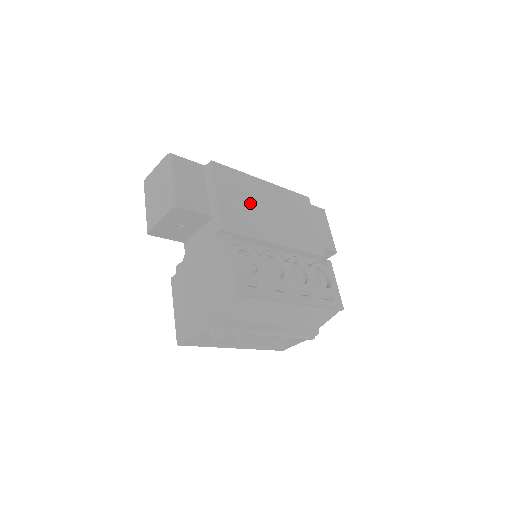
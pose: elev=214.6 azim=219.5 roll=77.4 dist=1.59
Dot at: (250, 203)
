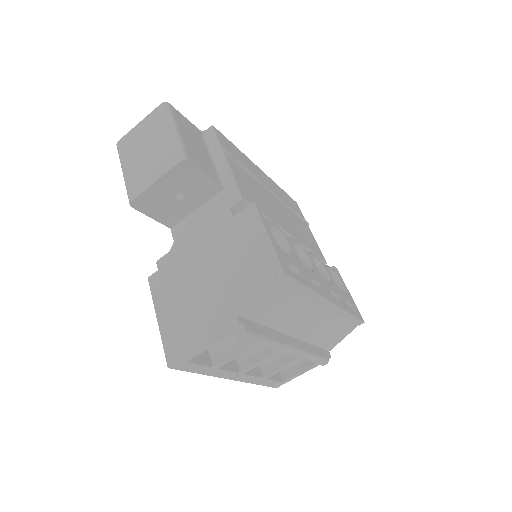
Dot at: (257, 184)
